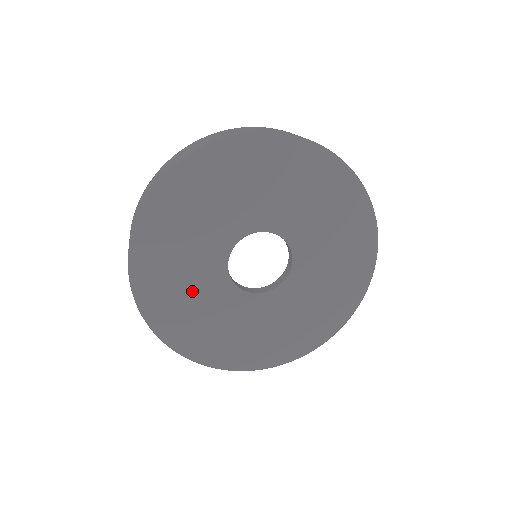
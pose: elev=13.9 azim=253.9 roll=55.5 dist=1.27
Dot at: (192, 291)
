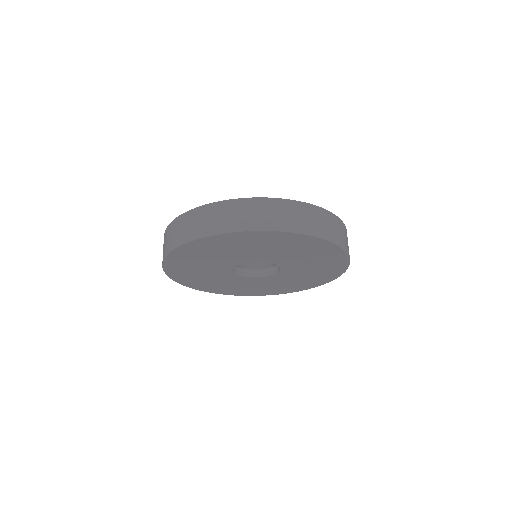
Dot at: (211, 278)
